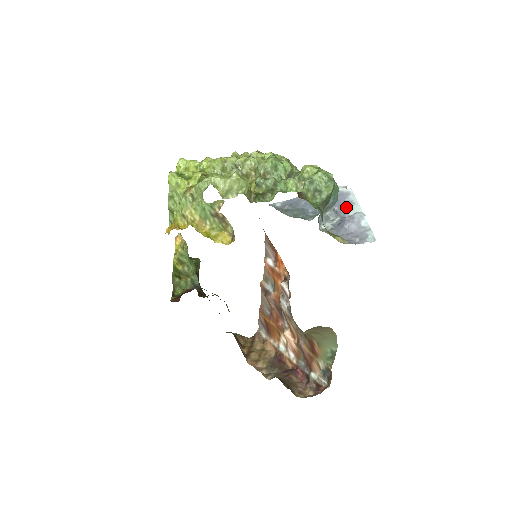
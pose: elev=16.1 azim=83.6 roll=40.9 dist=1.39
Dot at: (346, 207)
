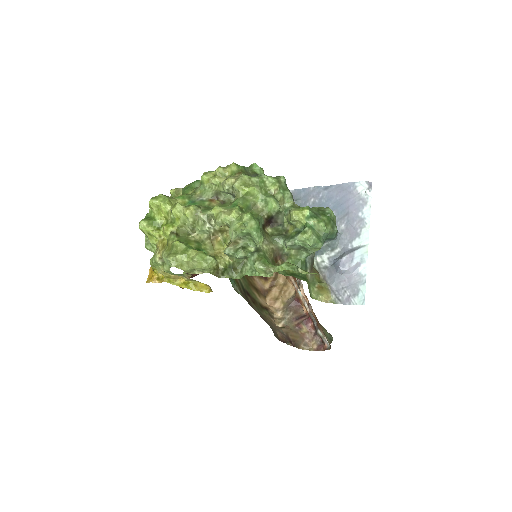
Dot at: (354, 229)
